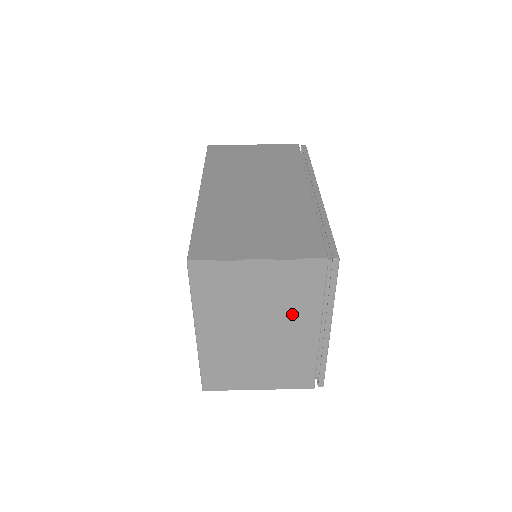
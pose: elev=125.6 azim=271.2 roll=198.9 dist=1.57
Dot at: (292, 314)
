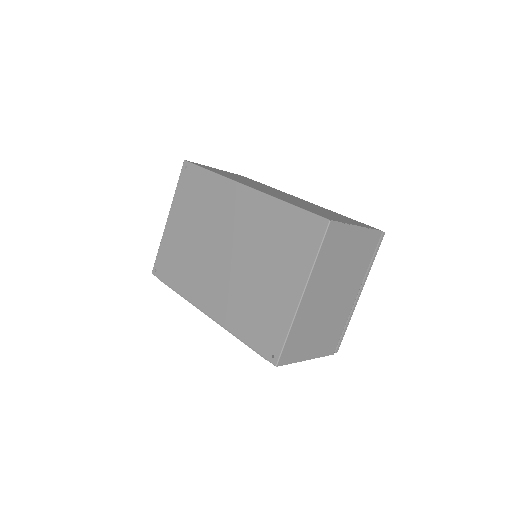
Dot at: (353, 278)
